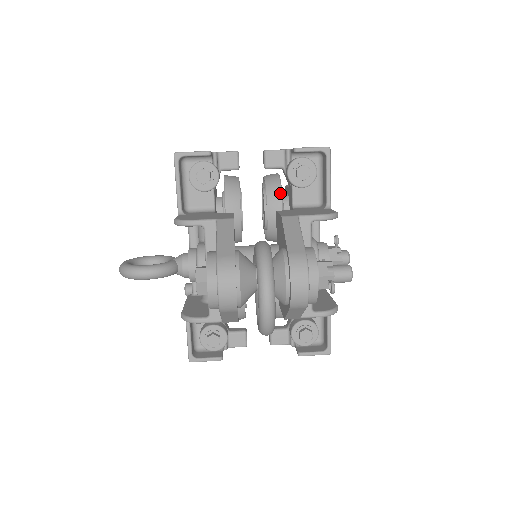
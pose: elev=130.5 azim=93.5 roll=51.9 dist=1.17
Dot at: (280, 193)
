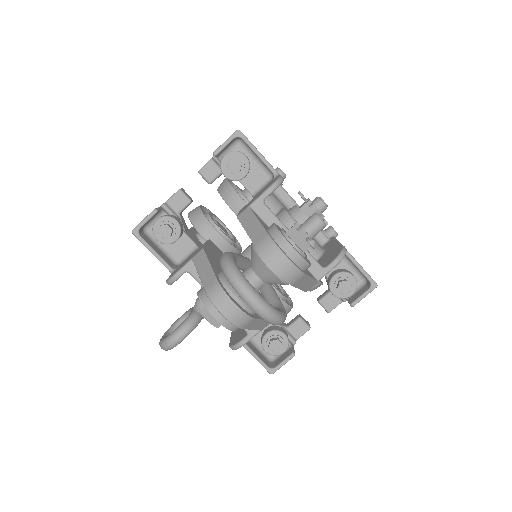
Dot at: (235, 194)
